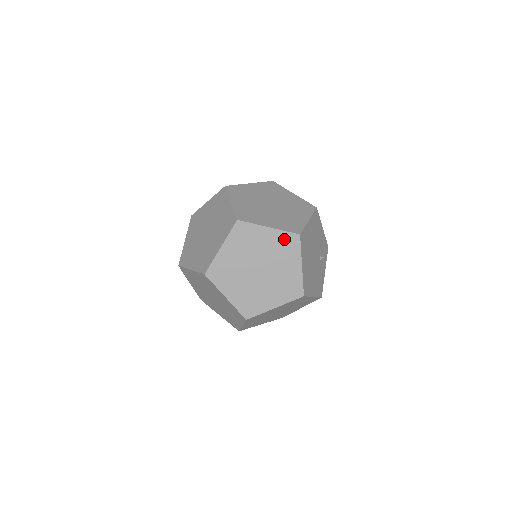
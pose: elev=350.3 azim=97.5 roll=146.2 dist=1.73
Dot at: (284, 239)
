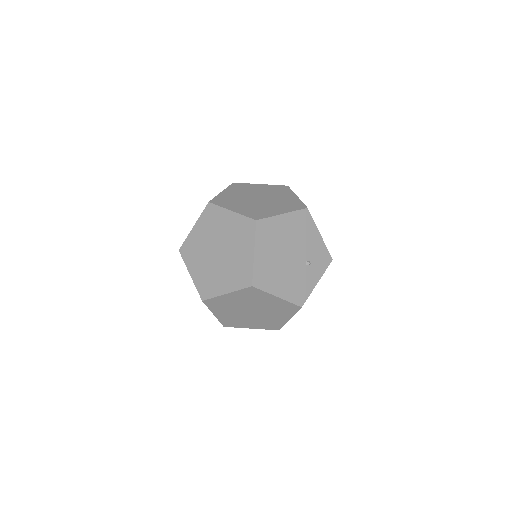
Dot at: (242, 224)
